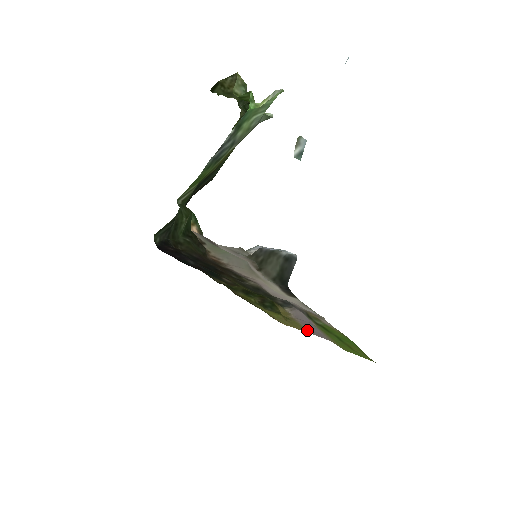
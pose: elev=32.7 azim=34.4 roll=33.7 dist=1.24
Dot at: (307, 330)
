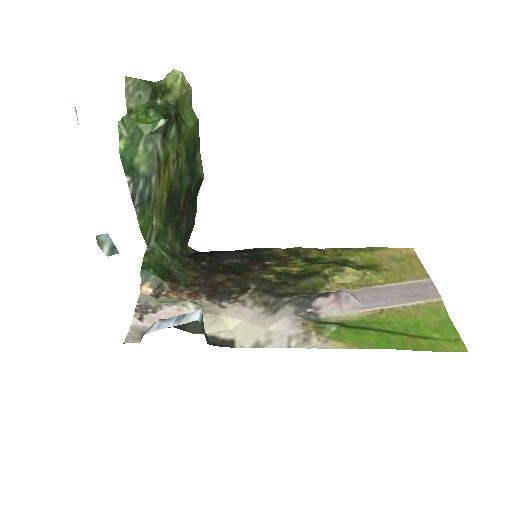
Dot at: (413, 279)
